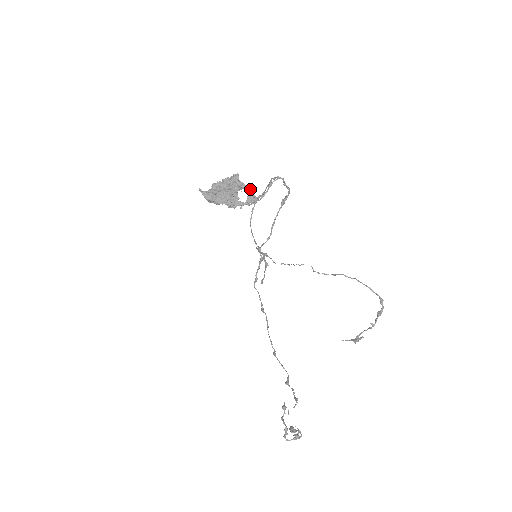
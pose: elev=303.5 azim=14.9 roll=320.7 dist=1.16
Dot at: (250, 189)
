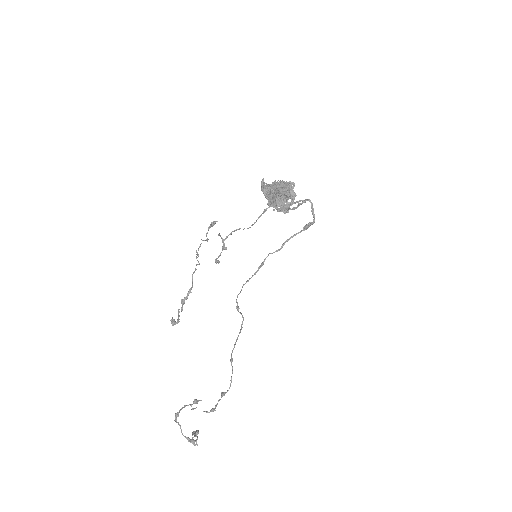
Dot at: (291, 200)
